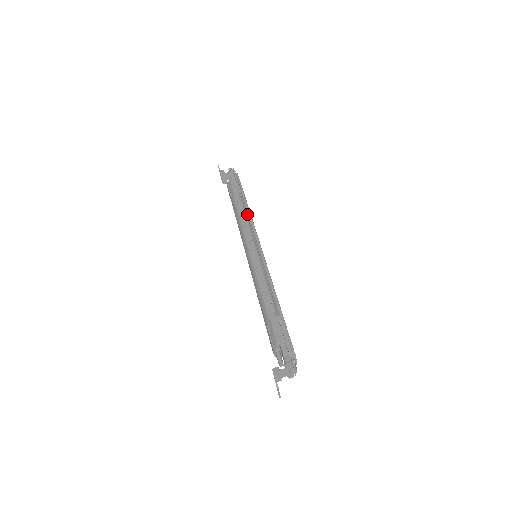
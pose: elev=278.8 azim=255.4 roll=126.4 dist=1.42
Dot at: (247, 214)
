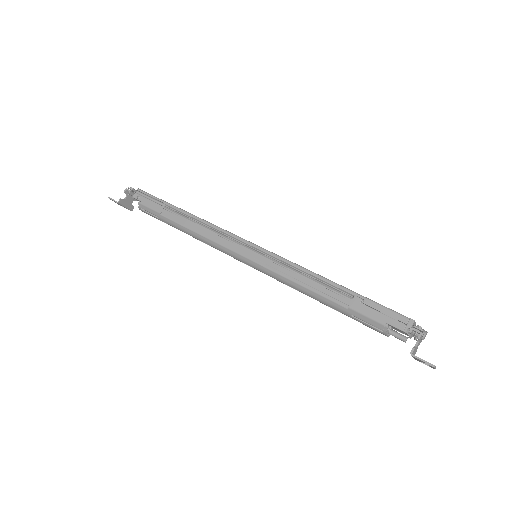
Dot at: (199, 223)
